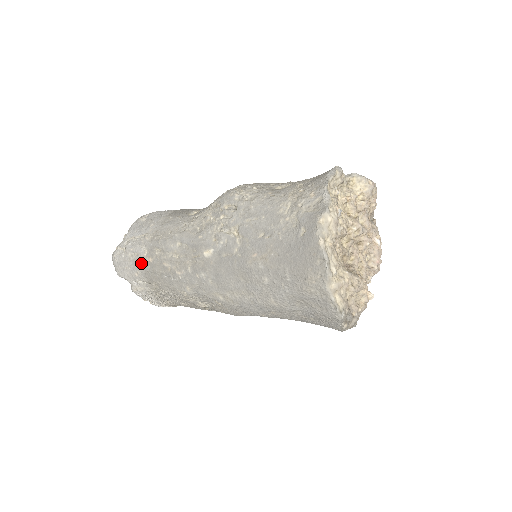
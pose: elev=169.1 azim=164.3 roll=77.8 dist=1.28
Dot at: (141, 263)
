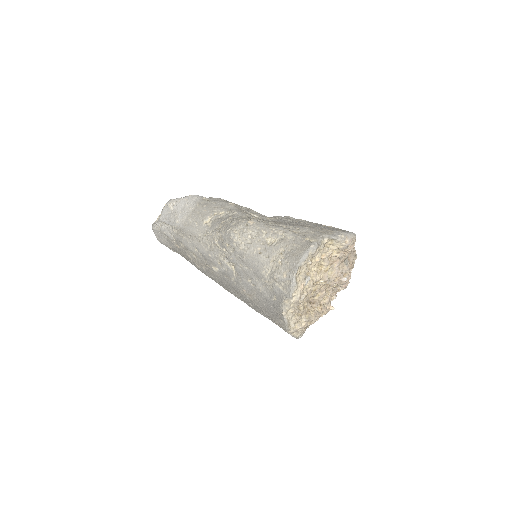
Dot at: (172, 244)
